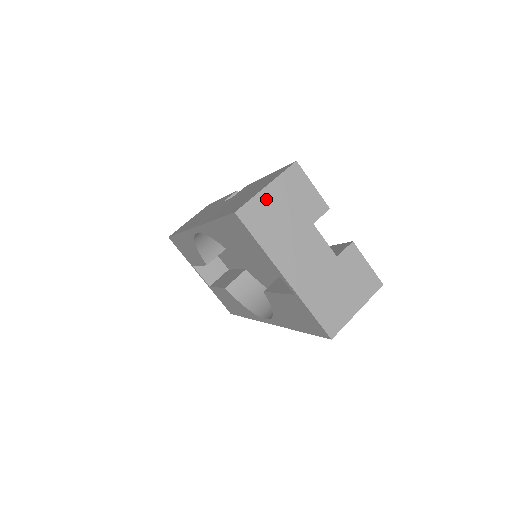
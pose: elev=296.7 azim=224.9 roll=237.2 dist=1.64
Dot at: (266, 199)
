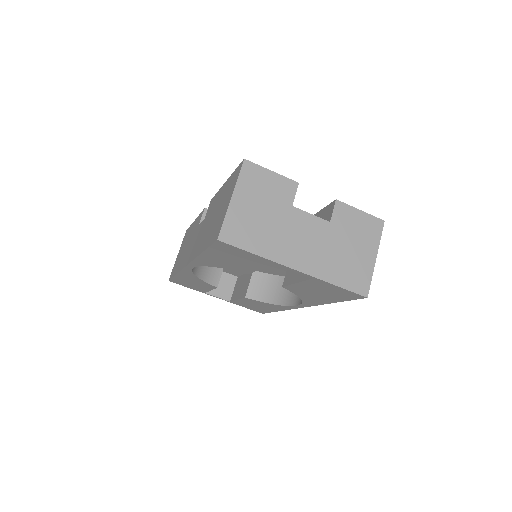
Dot at: (238, 210)
